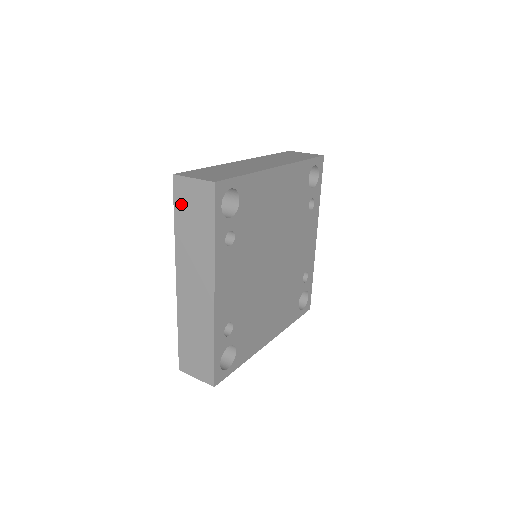
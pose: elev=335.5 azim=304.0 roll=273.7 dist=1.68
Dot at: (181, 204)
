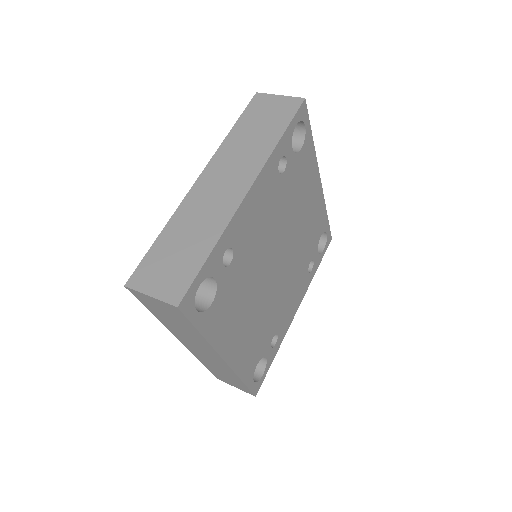
Dot at: (252, 113)
